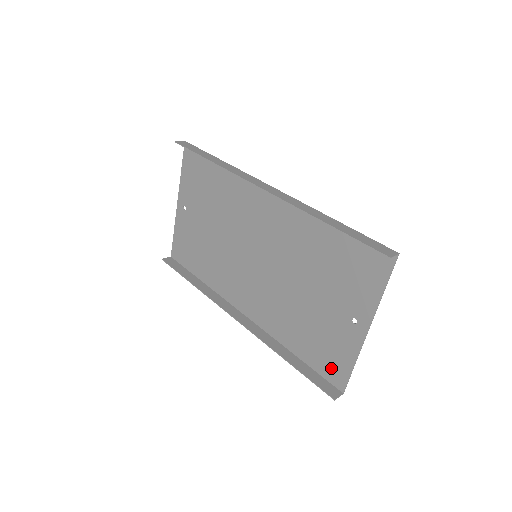
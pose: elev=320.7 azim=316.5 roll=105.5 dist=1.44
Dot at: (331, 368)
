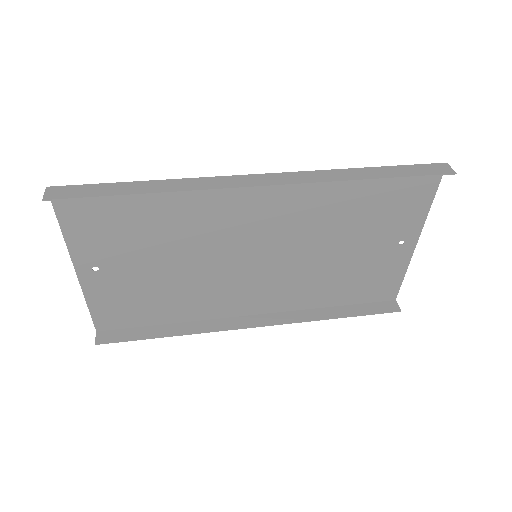
Dot at: (380, 291)
